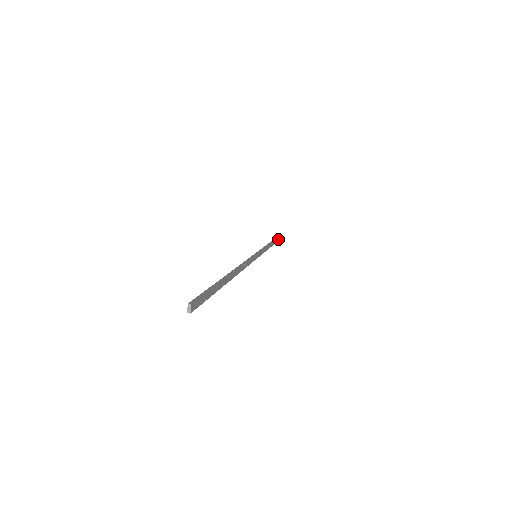
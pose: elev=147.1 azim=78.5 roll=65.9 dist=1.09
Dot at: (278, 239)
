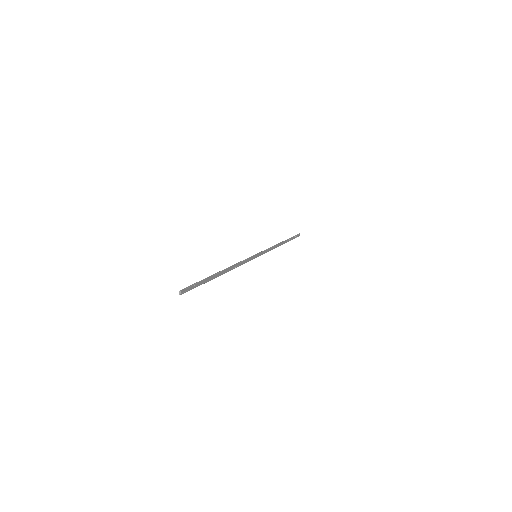
Dot at: (293, 238)
